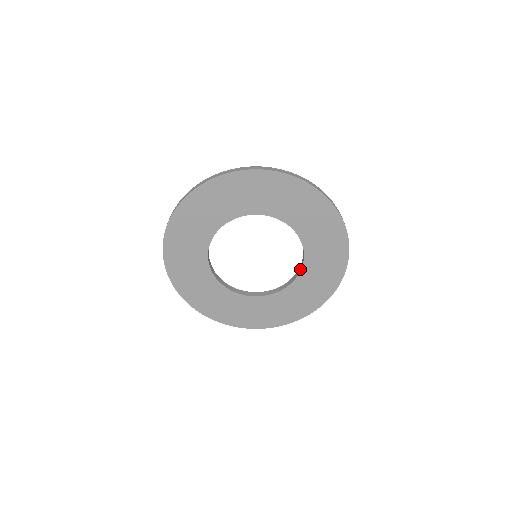
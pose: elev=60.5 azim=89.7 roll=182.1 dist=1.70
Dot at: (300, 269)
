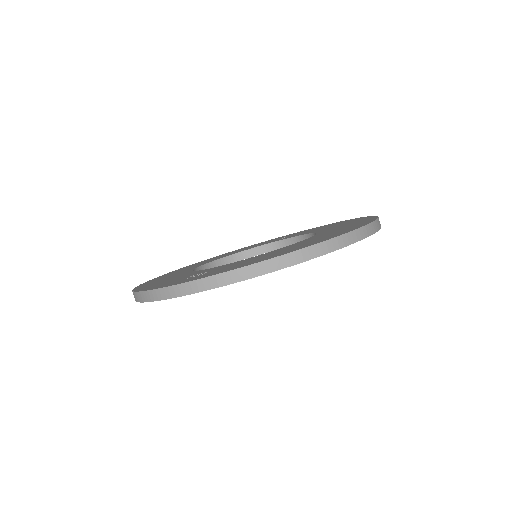
Dot at: occluded
